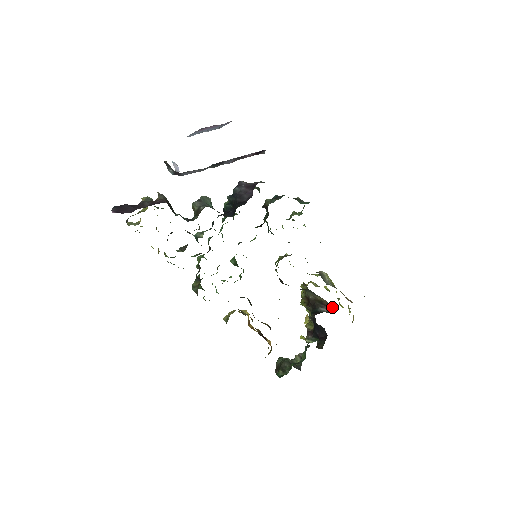
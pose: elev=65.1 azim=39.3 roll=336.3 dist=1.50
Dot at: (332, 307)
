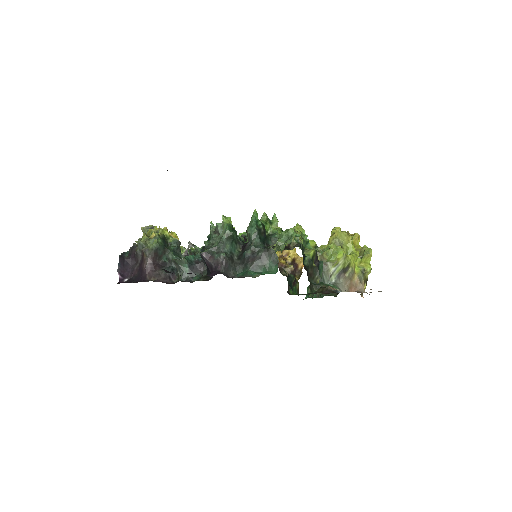
Dot at: occluded
